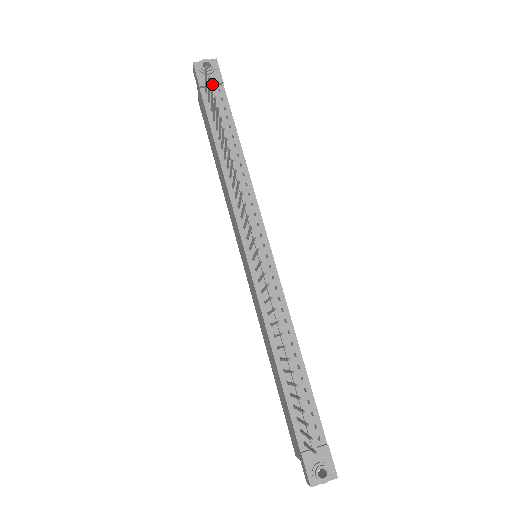
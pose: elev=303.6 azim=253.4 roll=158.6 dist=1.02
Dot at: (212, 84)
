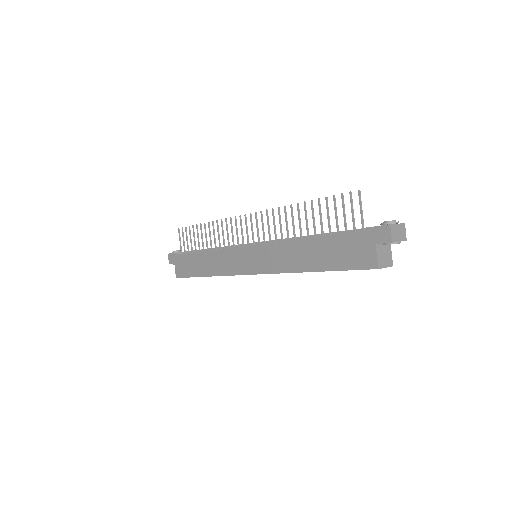
Dot at: (183, 252)
